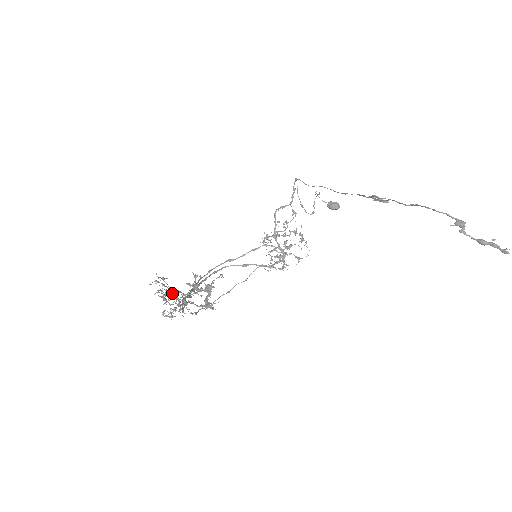
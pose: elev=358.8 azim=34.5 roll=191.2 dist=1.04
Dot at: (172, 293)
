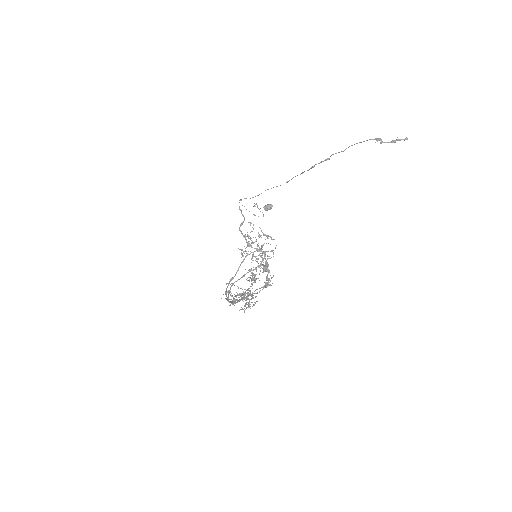
Dot at: occluded
